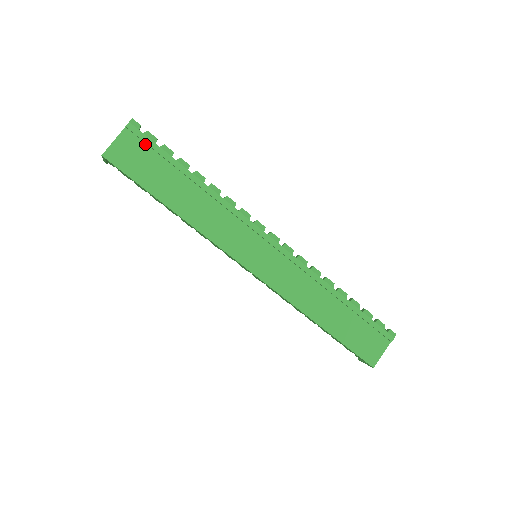
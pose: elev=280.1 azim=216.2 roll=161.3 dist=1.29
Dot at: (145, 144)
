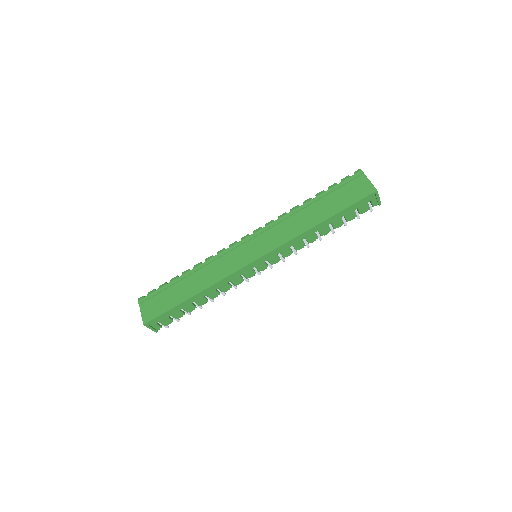
Dot at: (153, 297)
